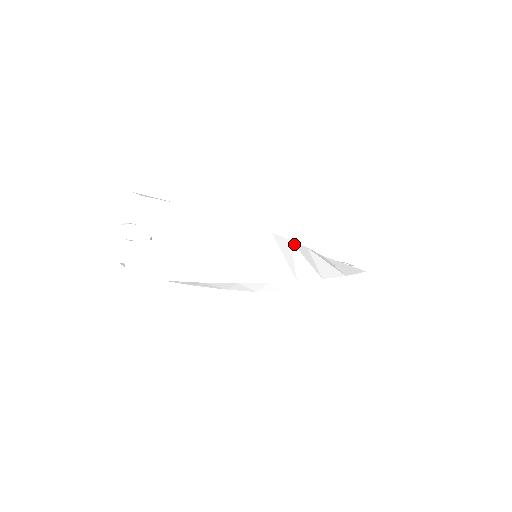
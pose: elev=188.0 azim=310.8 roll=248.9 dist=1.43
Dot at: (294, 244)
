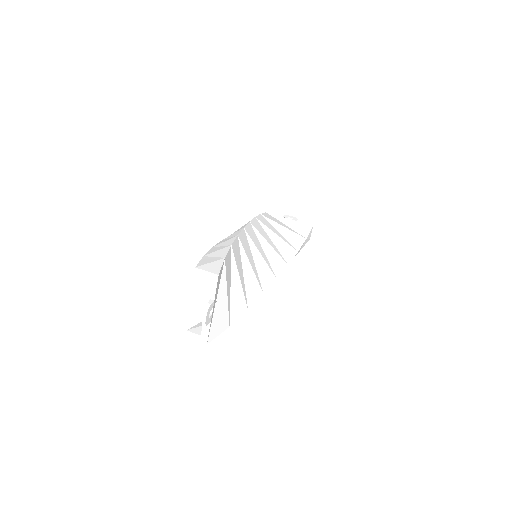
Dot at: (260, 220)
